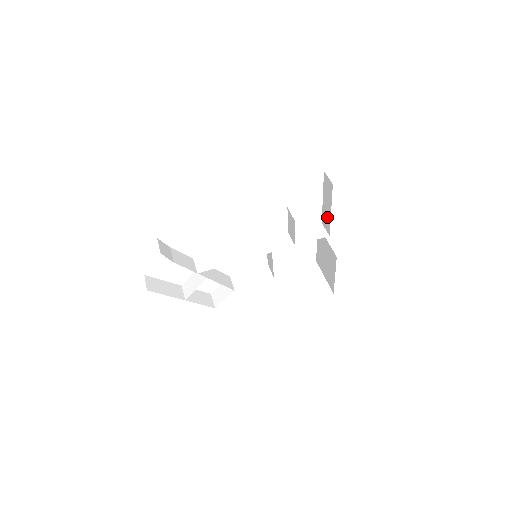
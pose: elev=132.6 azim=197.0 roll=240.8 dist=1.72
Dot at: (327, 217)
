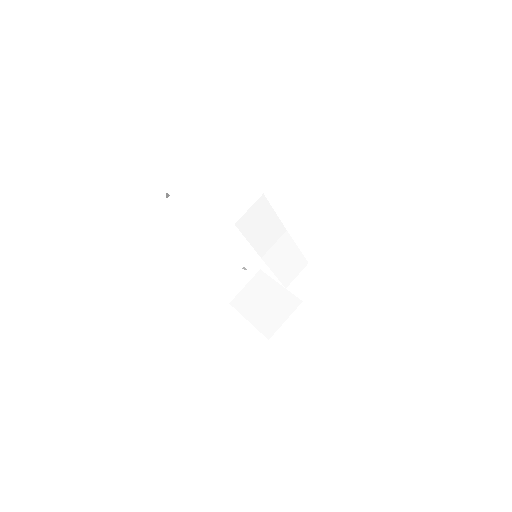
Dot at: occluded
